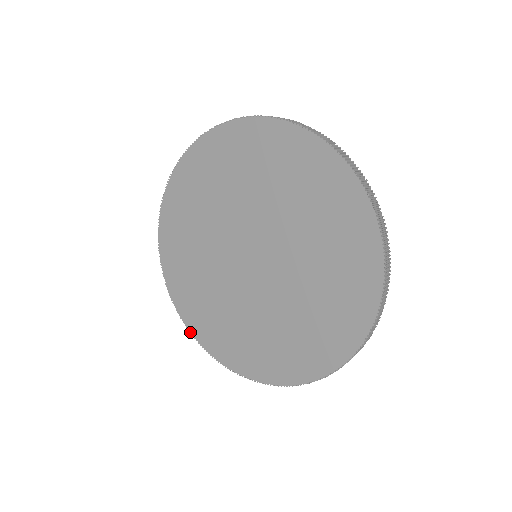
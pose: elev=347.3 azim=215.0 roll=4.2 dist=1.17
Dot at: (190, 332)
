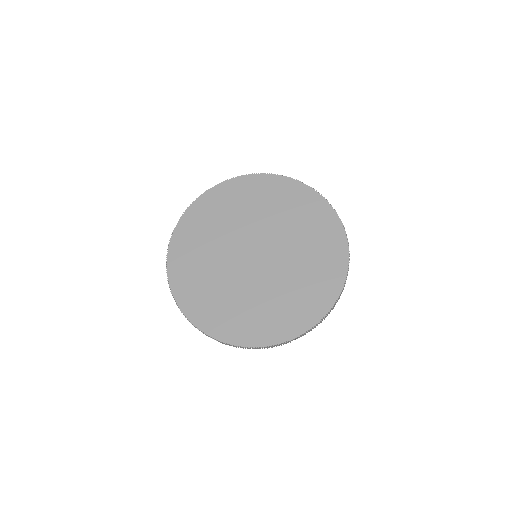
Dot at: (183, 314)
